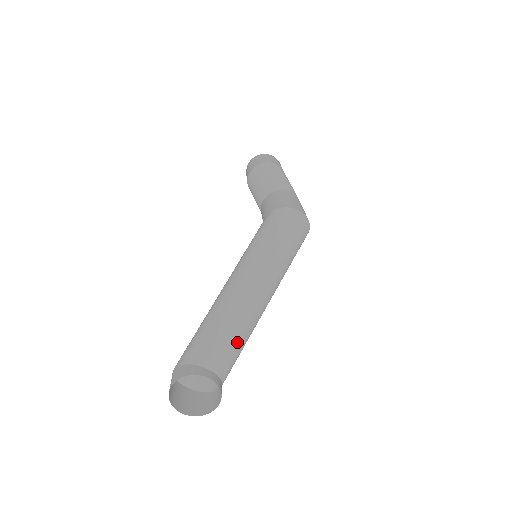
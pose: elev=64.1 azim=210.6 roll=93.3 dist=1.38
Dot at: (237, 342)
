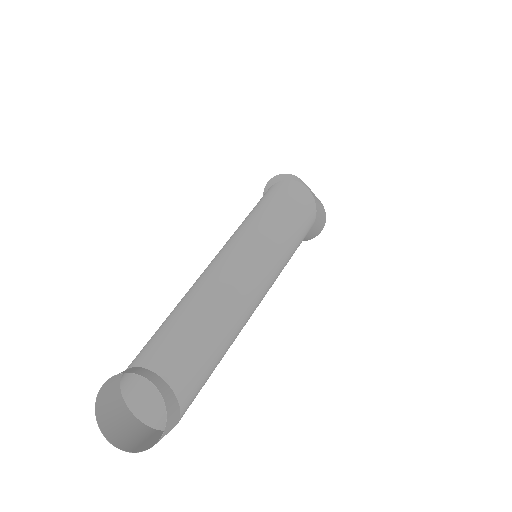
Dot at: (201, 336)
